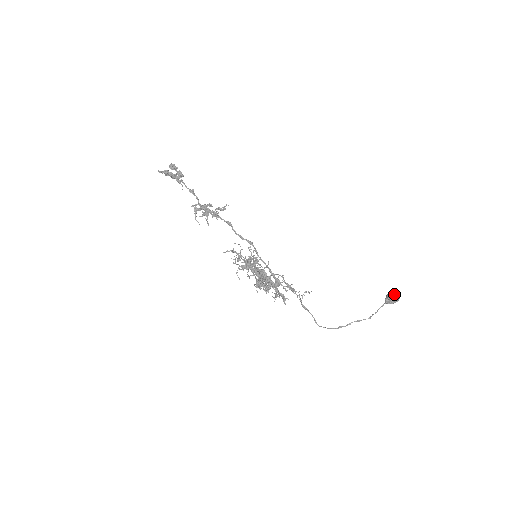
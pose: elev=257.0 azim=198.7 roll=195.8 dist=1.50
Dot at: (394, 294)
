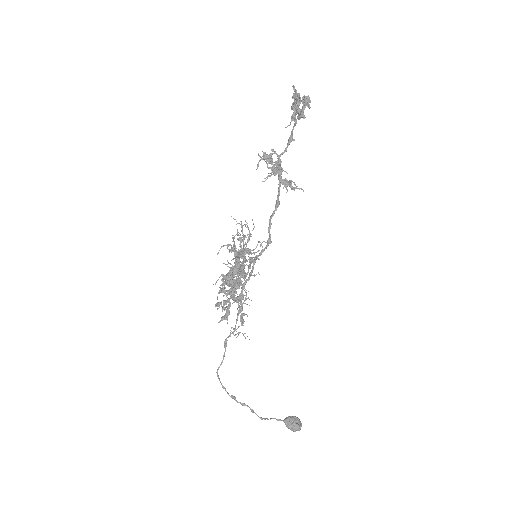
Dot at: (300, 423)
